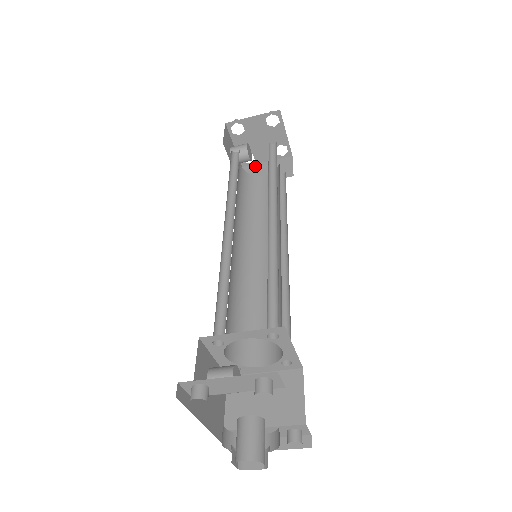
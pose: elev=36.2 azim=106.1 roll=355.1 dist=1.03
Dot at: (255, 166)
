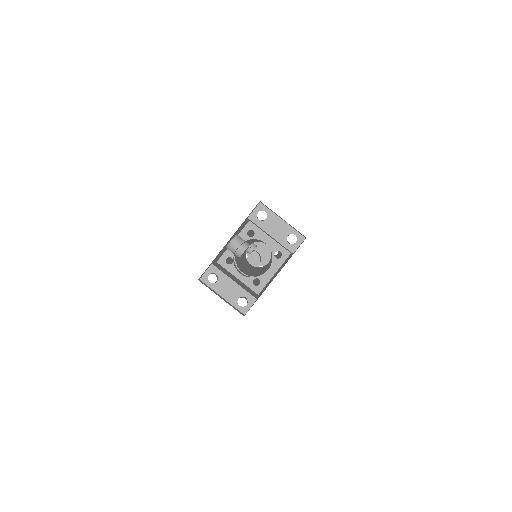
Dot at: occluded
